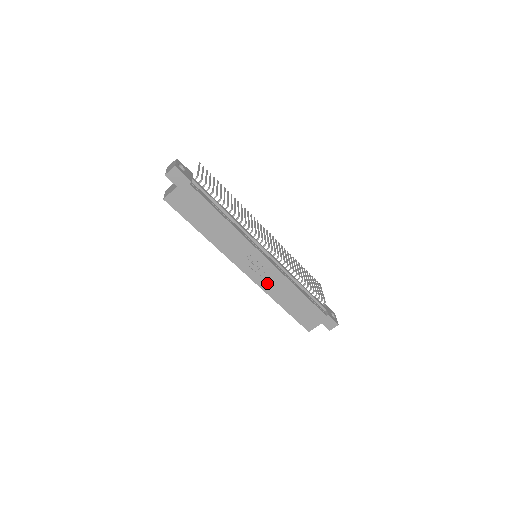
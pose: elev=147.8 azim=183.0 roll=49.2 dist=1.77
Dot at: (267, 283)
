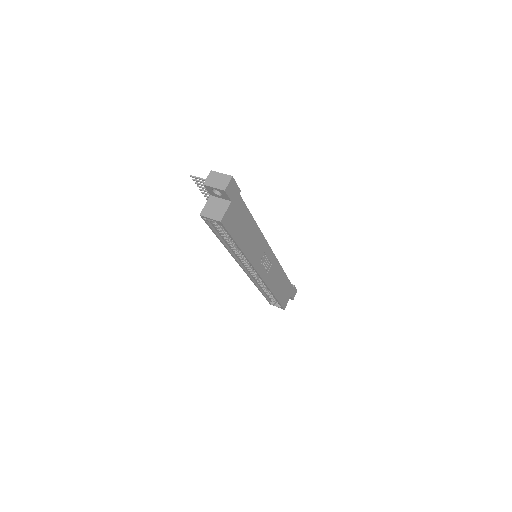
Dot at: (270, 277)
